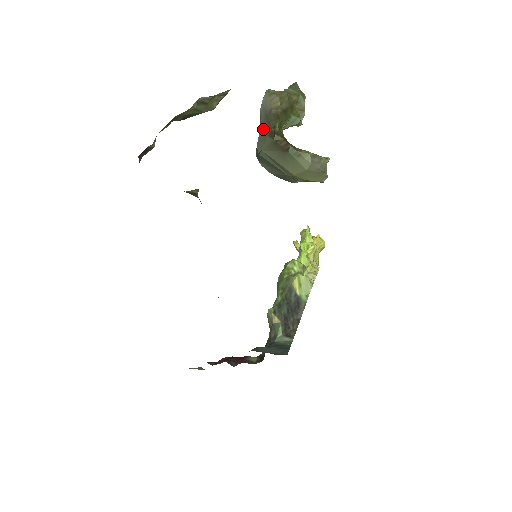
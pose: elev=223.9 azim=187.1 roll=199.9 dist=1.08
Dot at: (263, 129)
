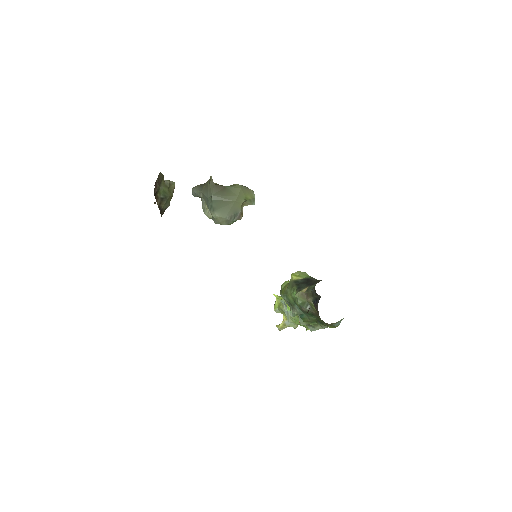
Dot at: (205, 190)
